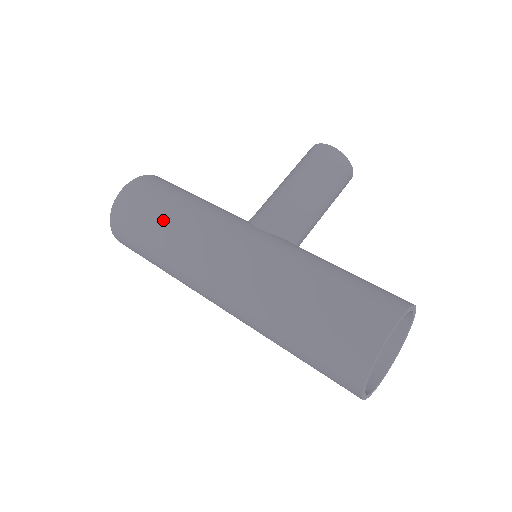
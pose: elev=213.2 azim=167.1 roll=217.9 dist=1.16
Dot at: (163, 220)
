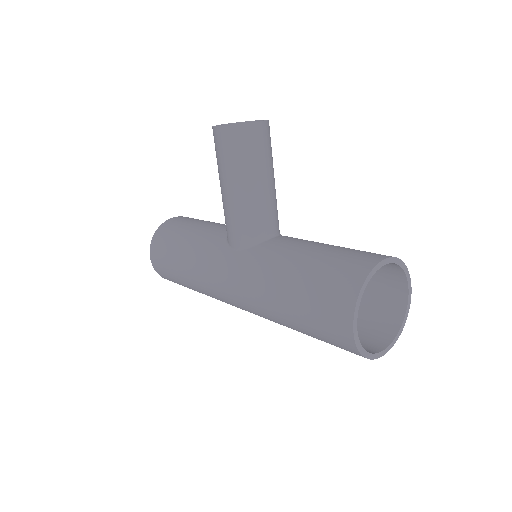
Dot at: (184, 279)
